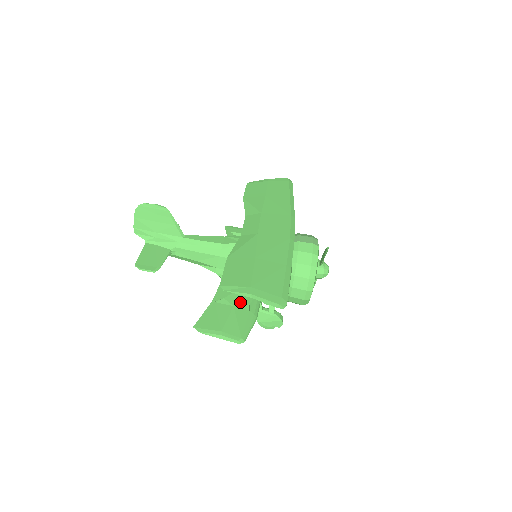
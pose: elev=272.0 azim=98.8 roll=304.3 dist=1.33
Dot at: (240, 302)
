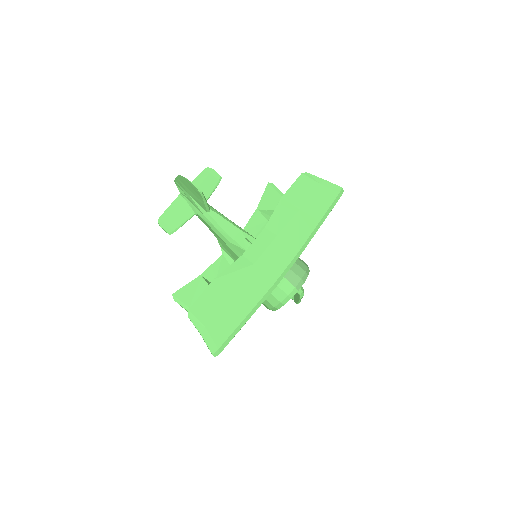
Dot at: occluded
